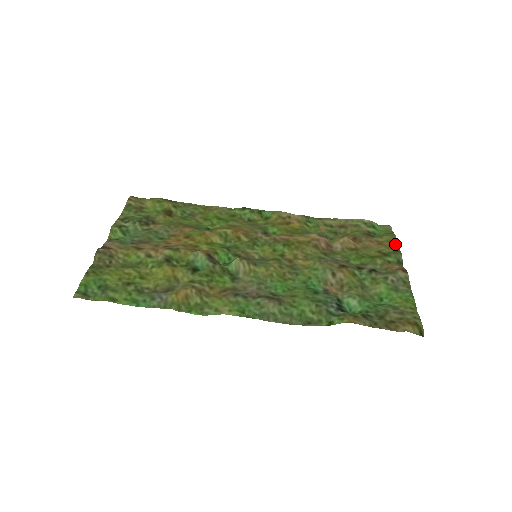
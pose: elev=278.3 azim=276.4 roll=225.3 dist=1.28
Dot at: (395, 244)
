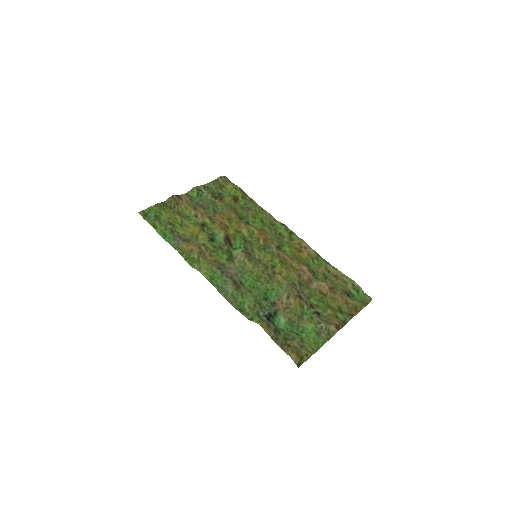
Dot at: (357, 311)
